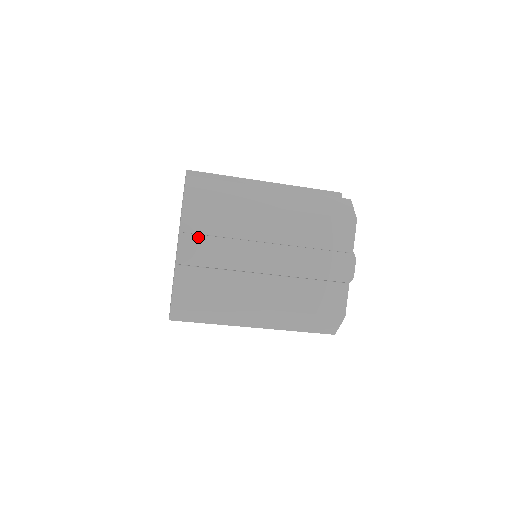
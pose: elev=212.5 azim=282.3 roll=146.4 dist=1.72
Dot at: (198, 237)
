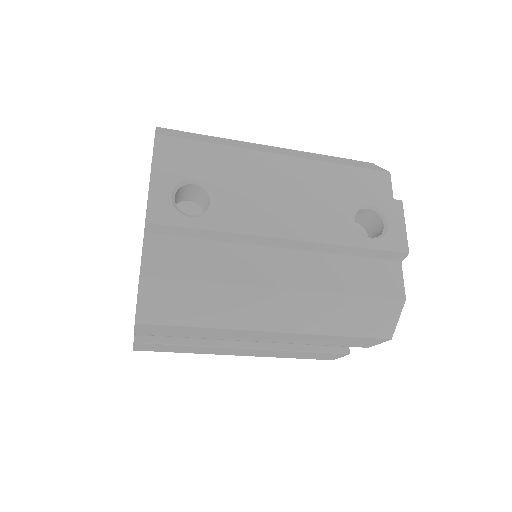
Dot at: occluded
